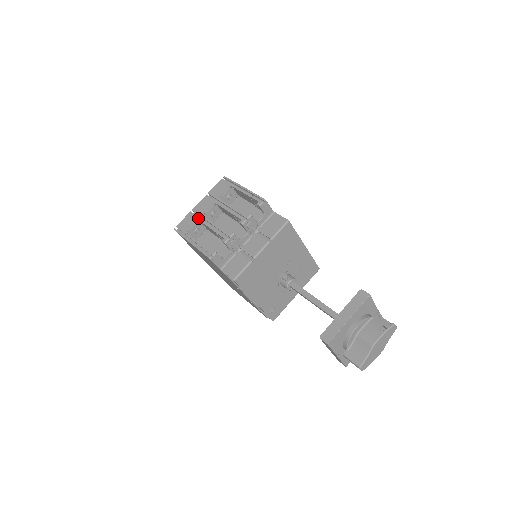
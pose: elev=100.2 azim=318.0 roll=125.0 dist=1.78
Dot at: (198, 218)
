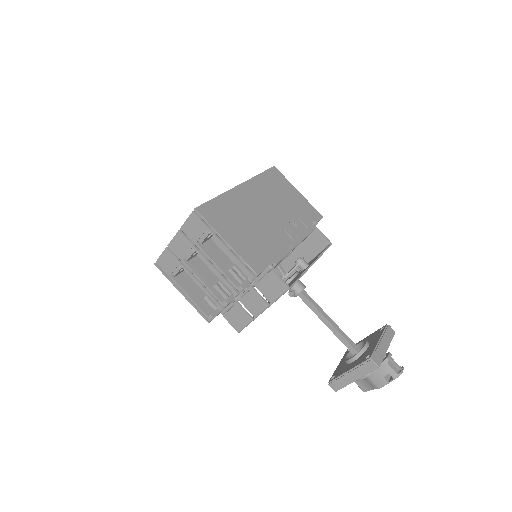
Dot at: (179, 263)
